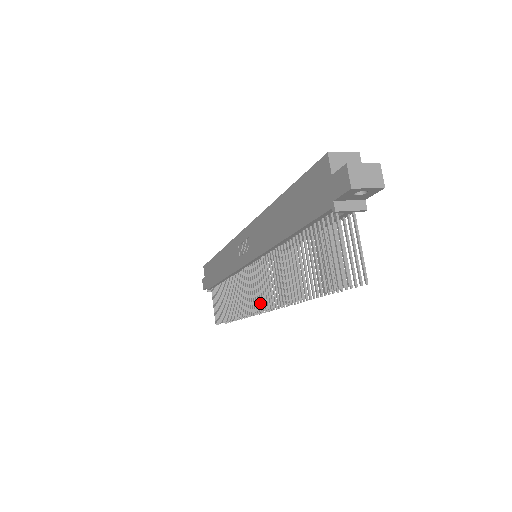
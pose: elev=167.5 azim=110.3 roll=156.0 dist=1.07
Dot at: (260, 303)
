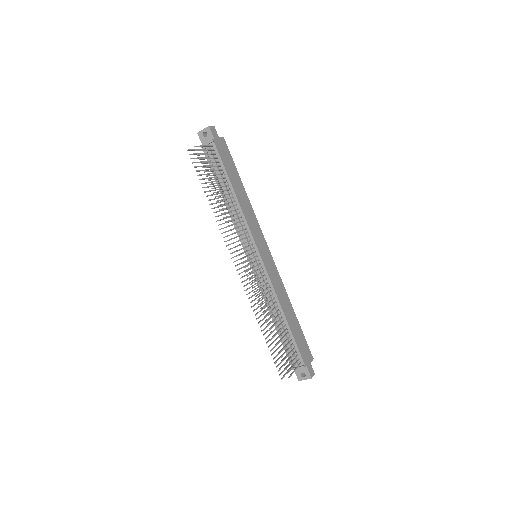
Dot at: occluded
